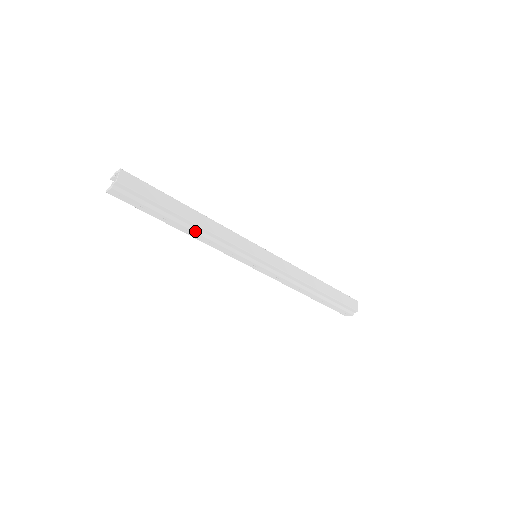
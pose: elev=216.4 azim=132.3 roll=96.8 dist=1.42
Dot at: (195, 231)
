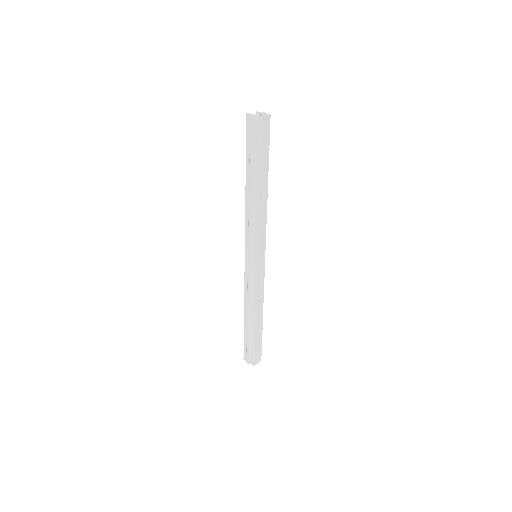
Dot at: (252, 197)
